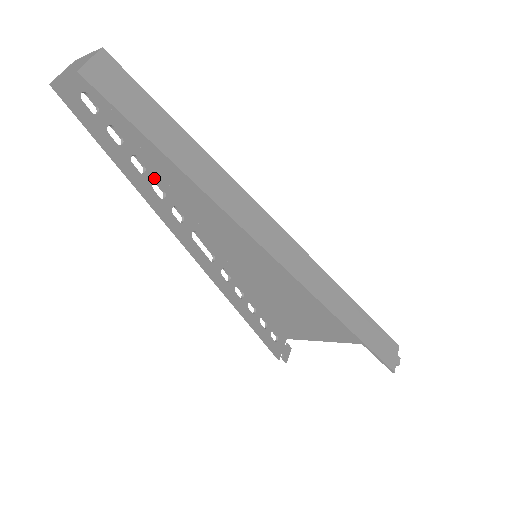
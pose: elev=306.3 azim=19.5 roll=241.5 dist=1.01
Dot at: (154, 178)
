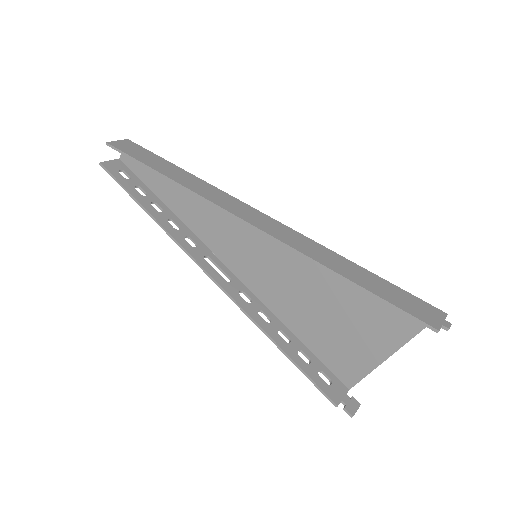
Dot at: (170, 217)
